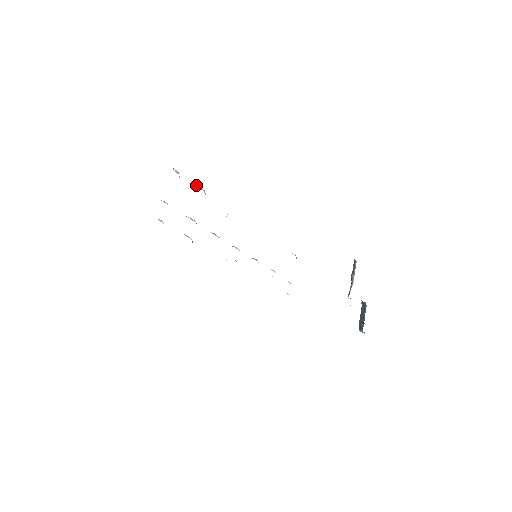
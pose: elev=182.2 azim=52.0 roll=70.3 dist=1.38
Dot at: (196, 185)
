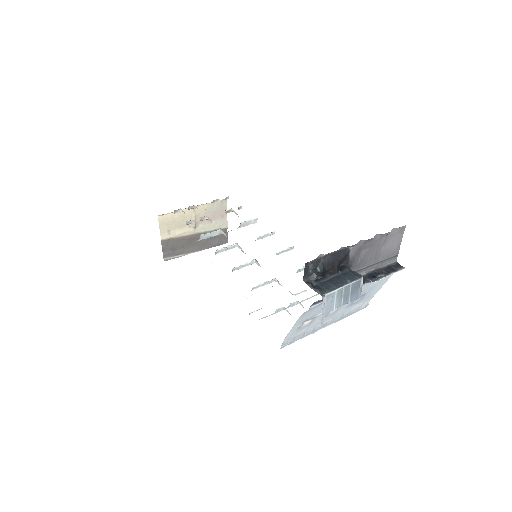
Dot at: (233, 211)
